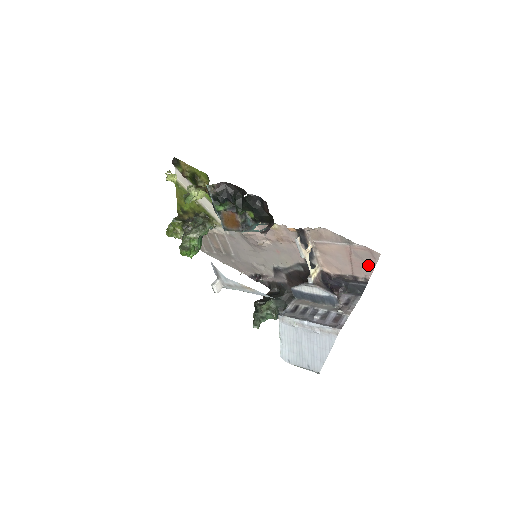
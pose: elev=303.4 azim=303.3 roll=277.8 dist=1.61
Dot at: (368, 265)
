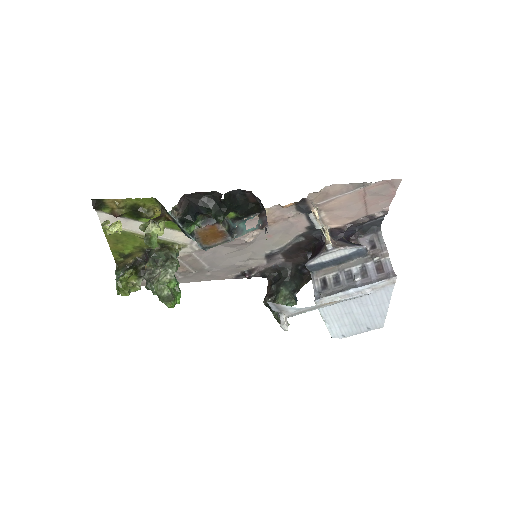
Dot at: (386, 197)
